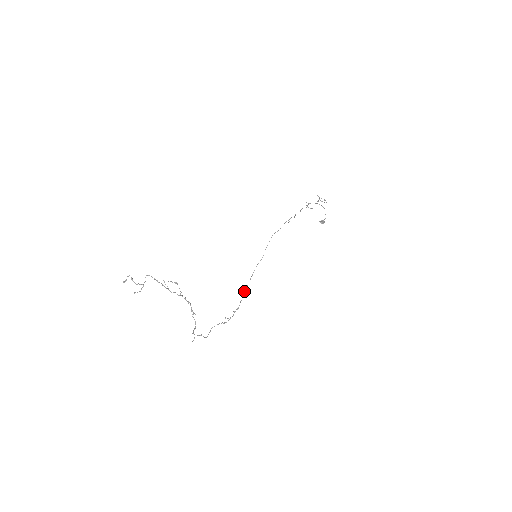
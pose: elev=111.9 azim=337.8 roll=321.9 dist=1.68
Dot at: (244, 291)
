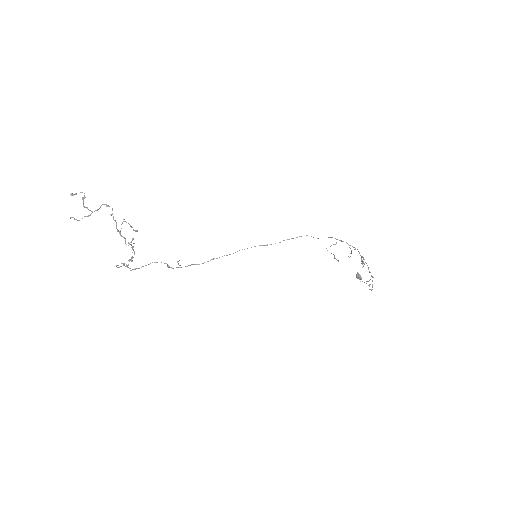
Dot at: occluded
